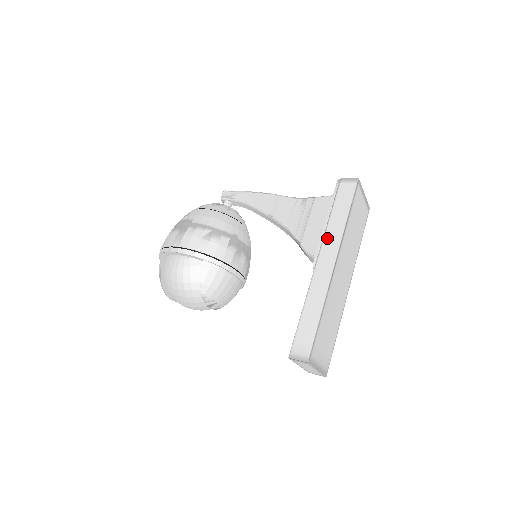
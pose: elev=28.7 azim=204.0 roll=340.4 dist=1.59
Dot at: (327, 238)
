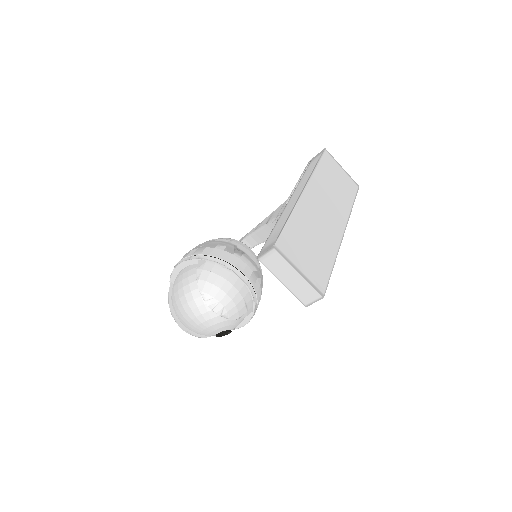
Dot at: (299, 185)
